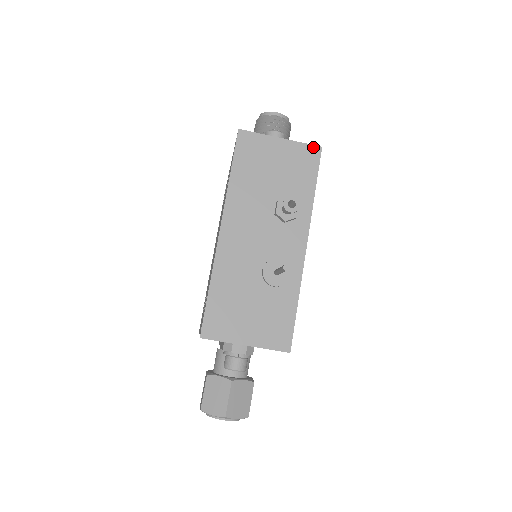
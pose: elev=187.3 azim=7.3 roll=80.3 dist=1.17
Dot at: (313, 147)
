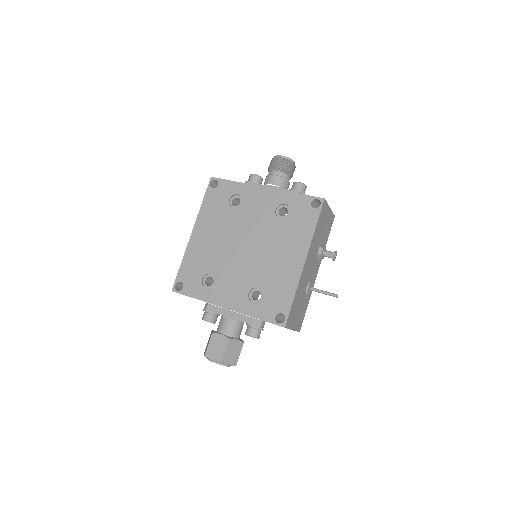
Dot at: (334, 216)
